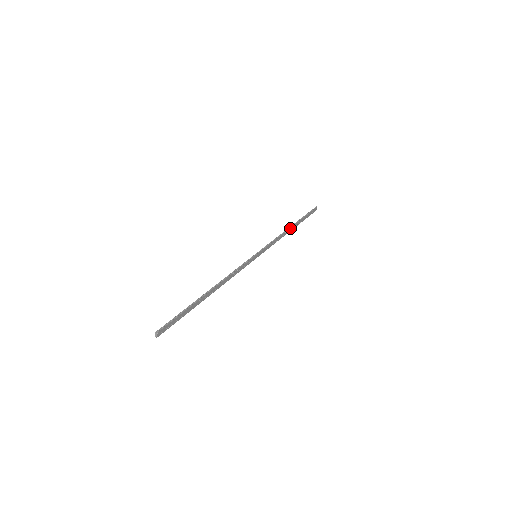
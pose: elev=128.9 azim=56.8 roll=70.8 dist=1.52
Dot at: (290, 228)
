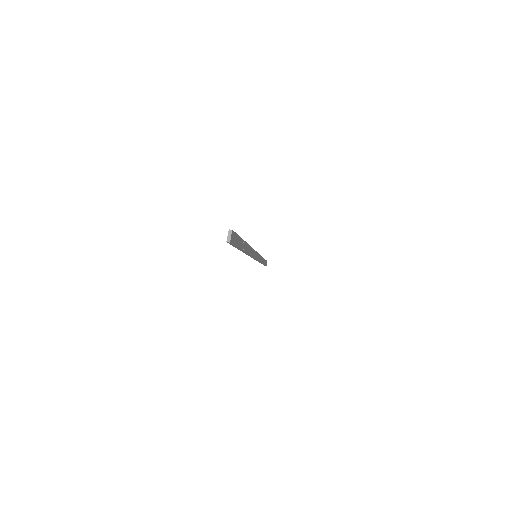
Dot at: (263, 258)
